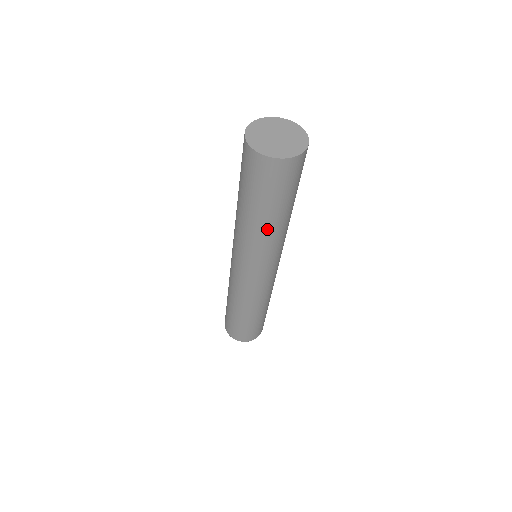
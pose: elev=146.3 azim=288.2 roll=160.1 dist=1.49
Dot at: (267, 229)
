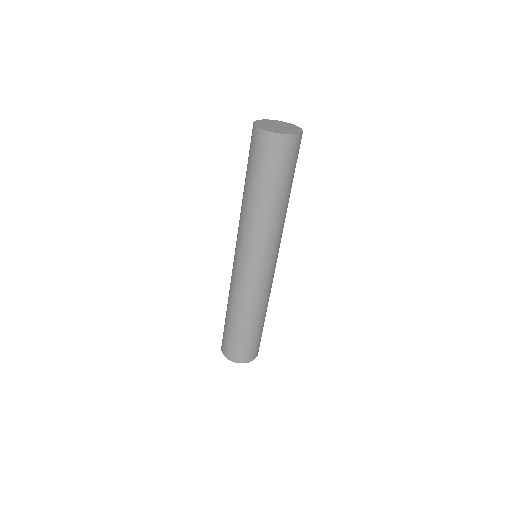
Dot at: (272, 210)
